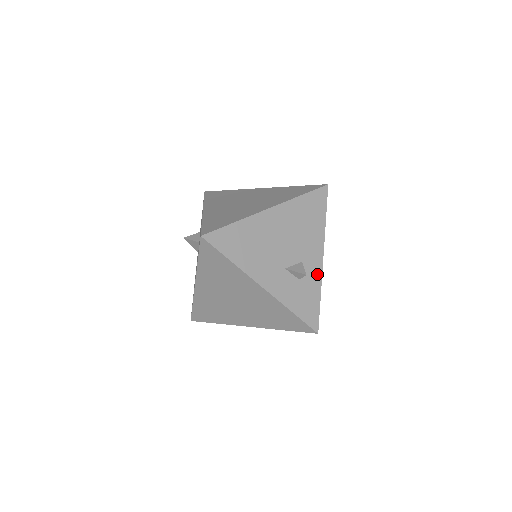
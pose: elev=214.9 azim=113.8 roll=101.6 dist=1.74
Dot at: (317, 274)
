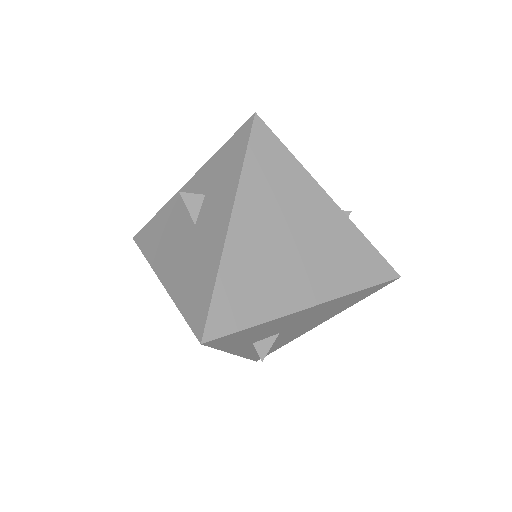
Dot at: occluded
